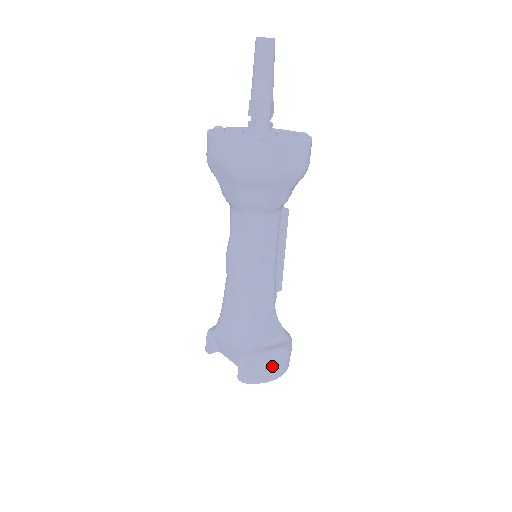
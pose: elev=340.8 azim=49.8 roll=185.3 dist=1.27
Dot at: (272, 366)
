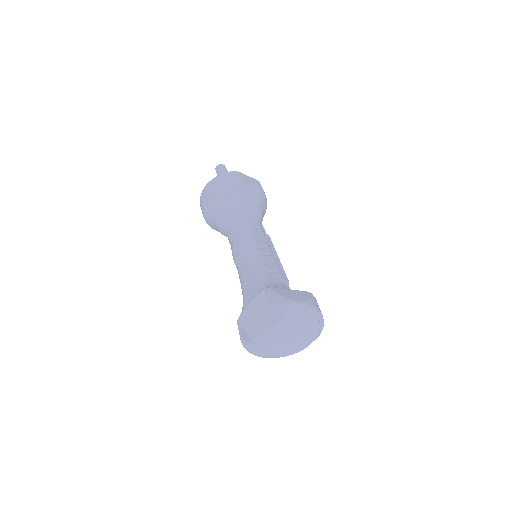
Dot at: (300, 296)
